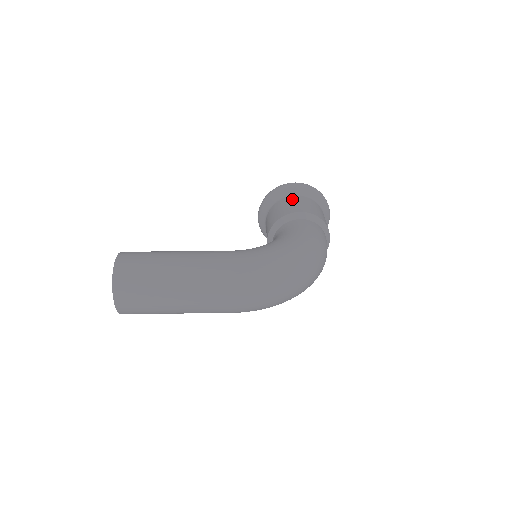
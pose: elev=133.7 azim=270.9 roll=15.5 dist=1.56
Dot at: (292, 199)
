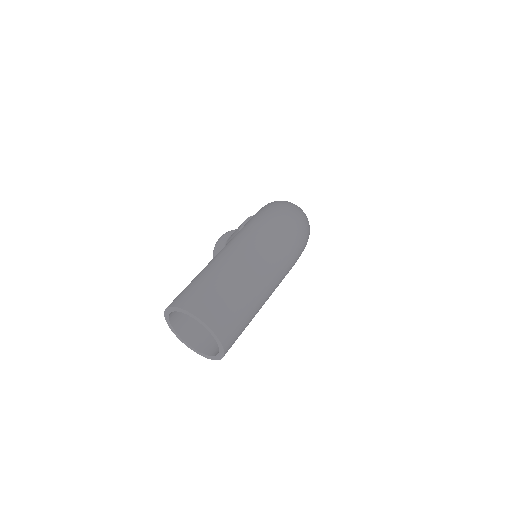
Dot at: occluded
